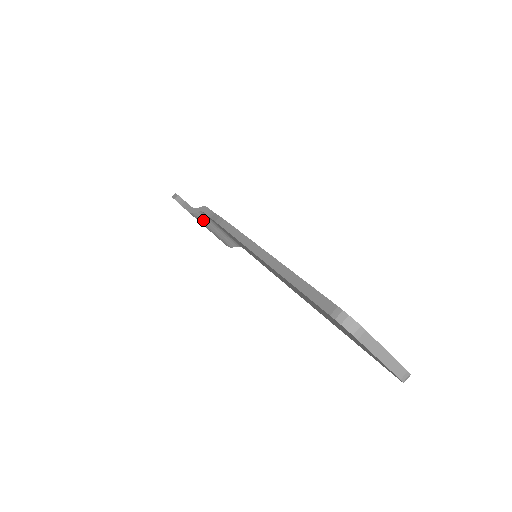
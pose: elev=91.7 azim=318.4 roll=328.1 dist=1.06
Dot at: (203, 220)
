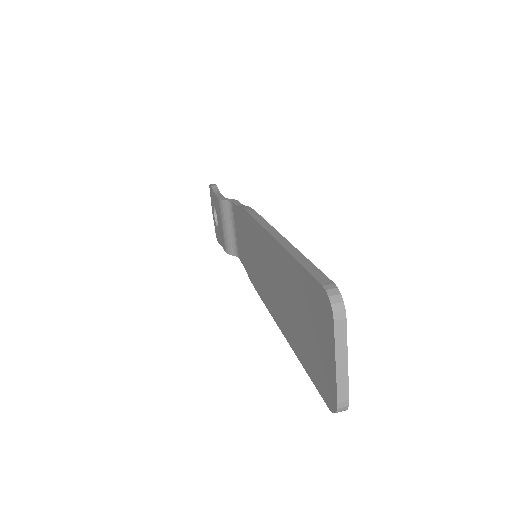
Dot at: (225, 211)
